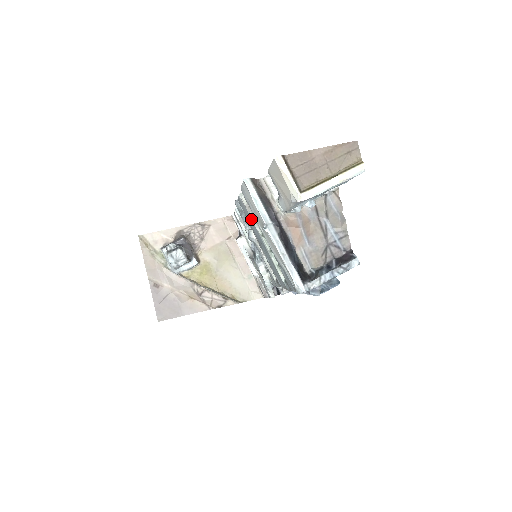
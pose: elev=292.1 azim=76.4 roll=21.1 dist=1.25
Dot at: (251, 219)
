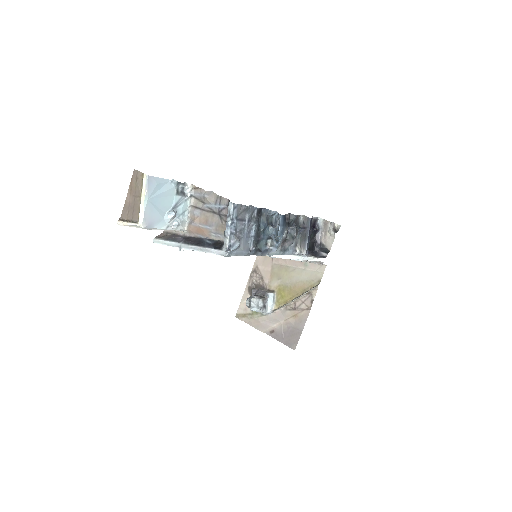
Dot at: occluded
